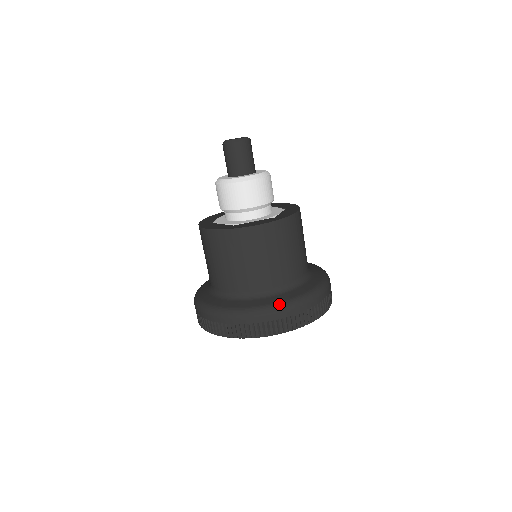
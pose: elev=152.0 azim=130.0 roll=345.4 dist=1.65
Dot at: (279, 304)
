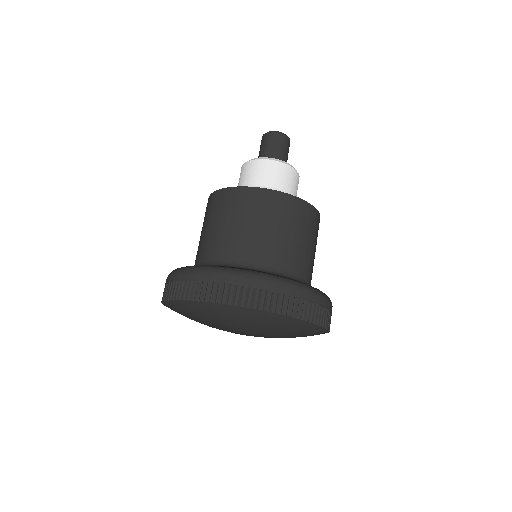
Dot at: (258, 272)
